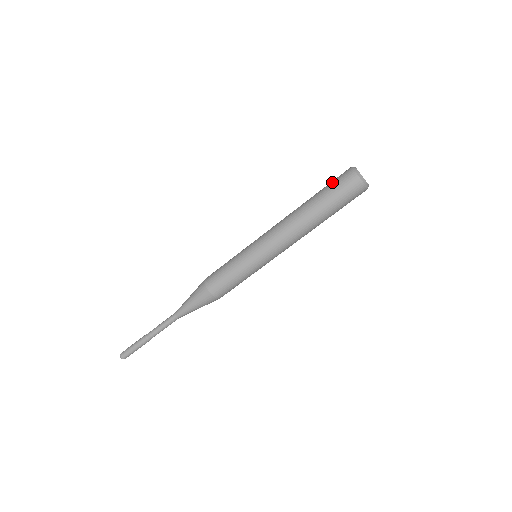
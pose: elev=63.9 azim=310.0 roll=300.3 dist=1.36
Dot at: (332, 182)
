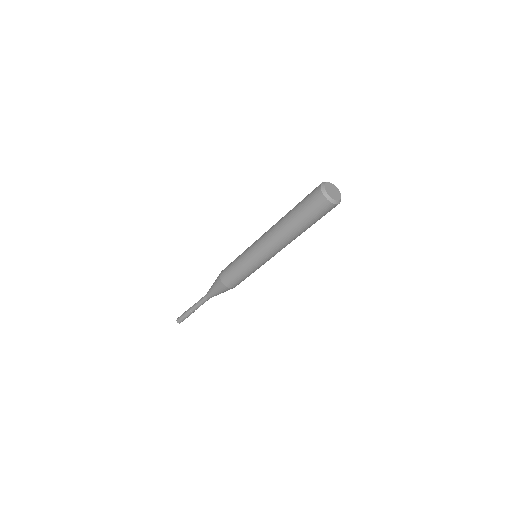
Dot at: (309, 210)
